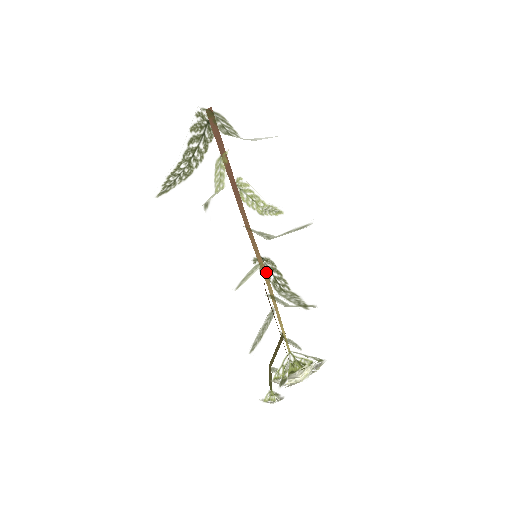
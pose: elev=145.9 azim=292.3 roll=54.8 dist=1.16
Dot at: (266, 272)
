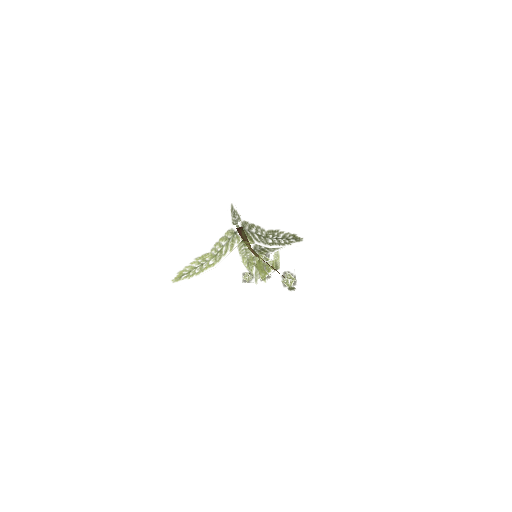
Dot at: occluded
